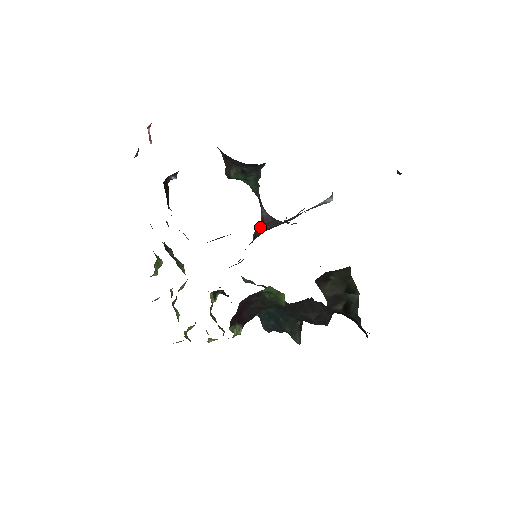
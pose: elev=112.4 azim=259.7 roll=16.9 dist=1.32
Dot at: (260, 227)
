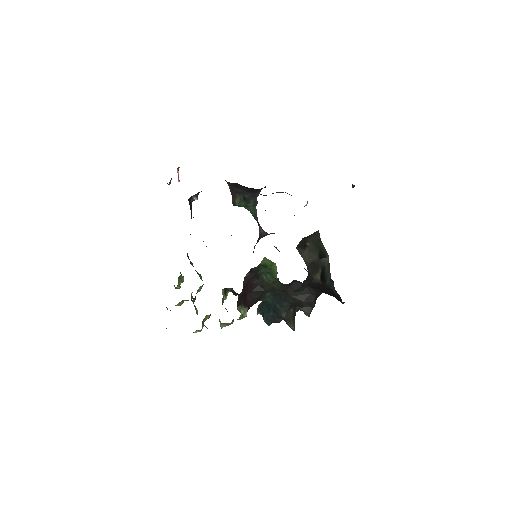
Dot at: (259, 239)
